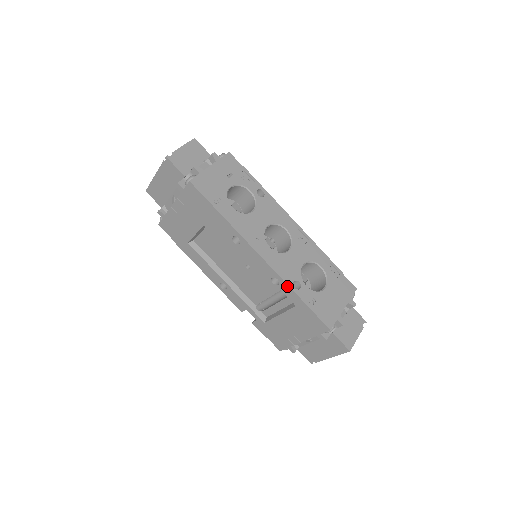
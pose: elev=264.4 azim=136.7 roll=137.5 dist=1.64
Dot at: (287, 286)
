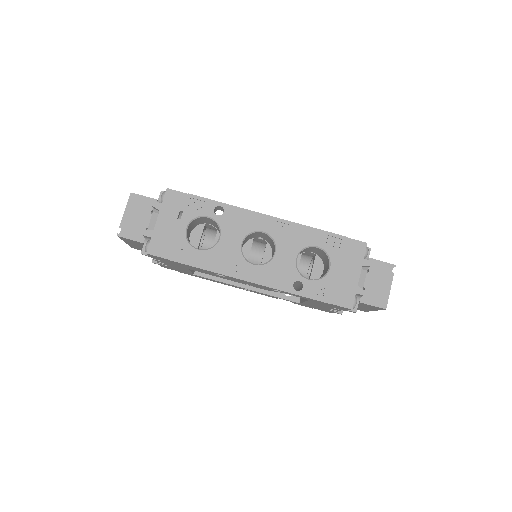
Dot at: (289, 293)
